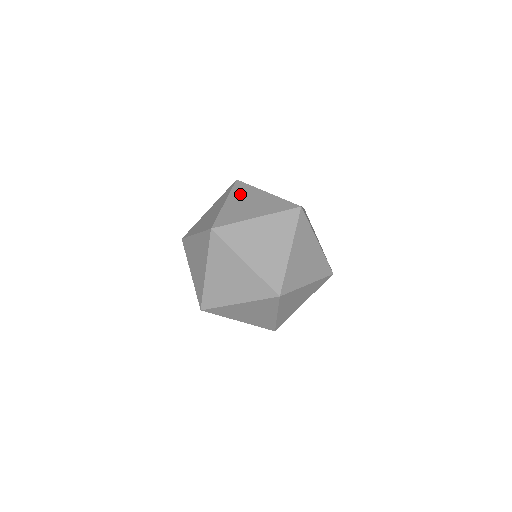
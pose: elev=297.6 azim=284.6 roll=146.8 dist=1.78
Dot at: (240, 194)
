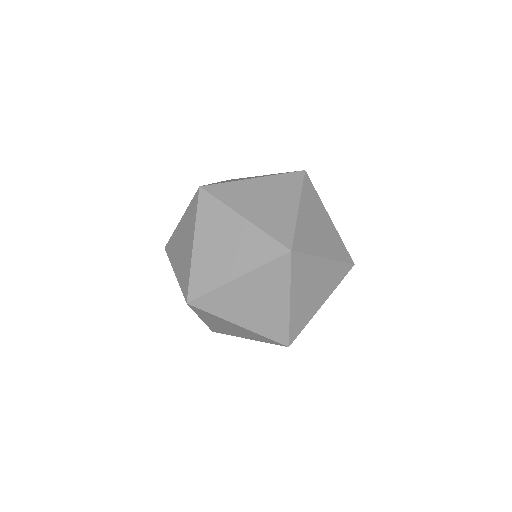
Dot at: occluded
